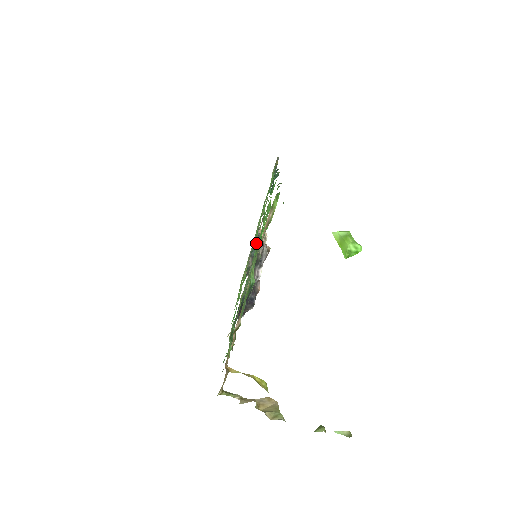
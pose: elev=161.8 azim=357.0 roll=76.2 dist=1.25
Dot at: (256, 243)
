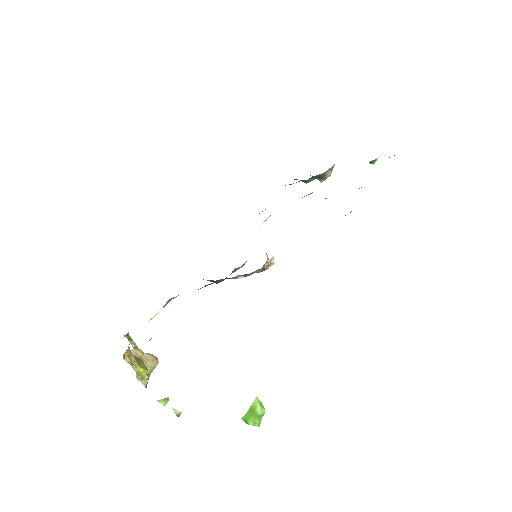
Dot at: (314, 177)
